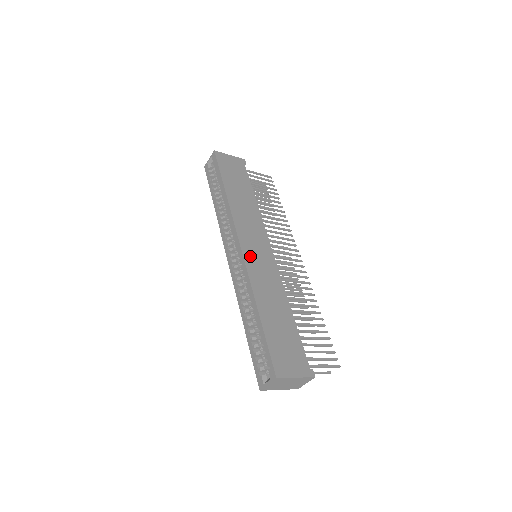
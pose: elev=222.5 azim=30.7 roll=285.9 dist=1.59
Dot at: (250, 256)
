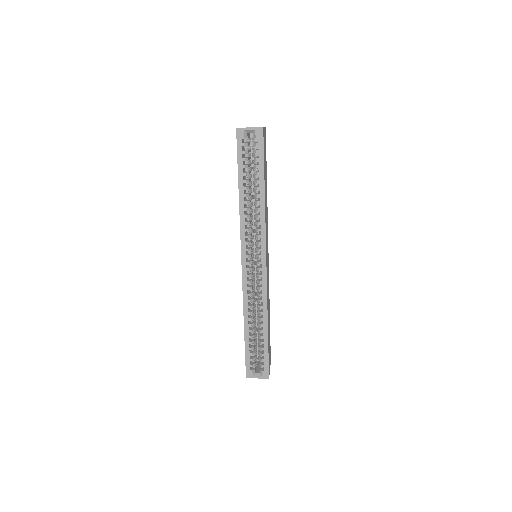
Dot at: occluded
